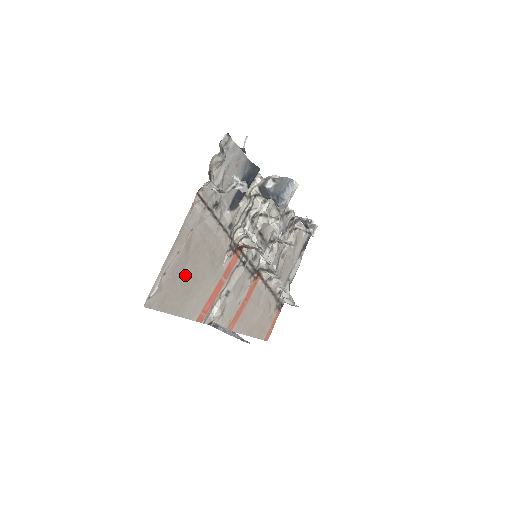
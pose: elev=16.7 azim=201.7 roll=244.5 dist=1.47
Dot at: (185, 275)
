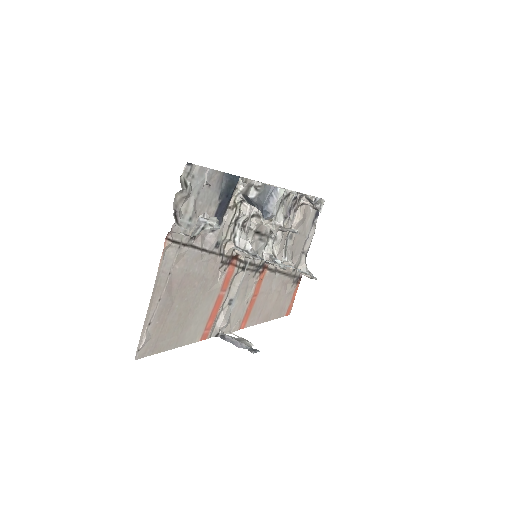
Dot at: (175, 313)
